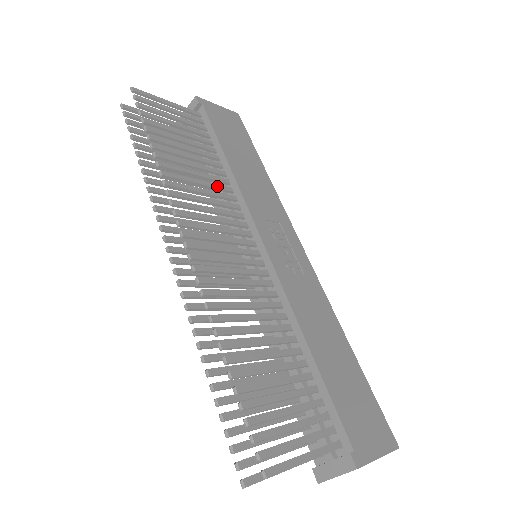
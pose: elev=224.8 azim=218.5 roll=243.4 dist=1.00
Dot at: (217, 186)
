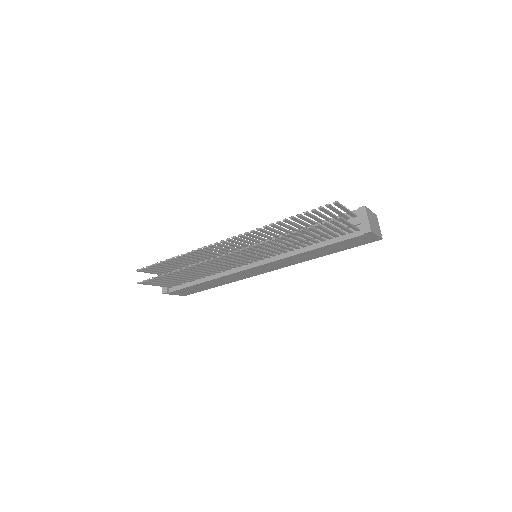
Dot at: occluded
